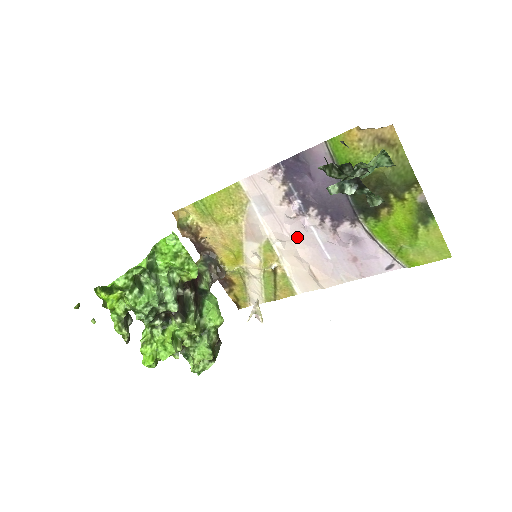
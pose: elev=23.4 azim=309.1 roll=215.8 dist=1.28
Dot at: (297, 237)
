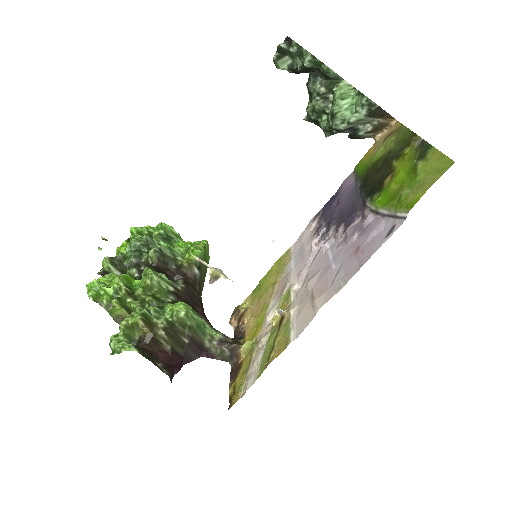
Dot at: (313, 266)
